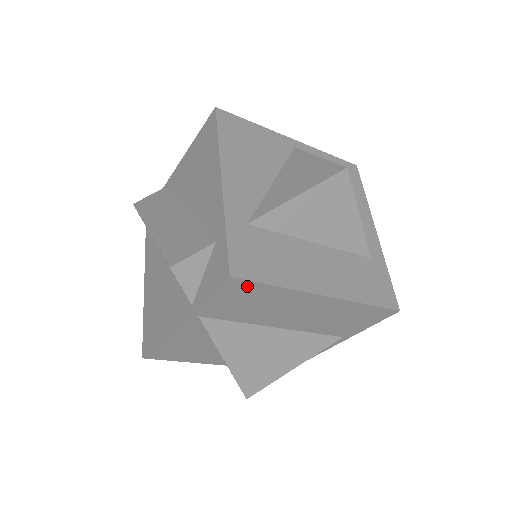
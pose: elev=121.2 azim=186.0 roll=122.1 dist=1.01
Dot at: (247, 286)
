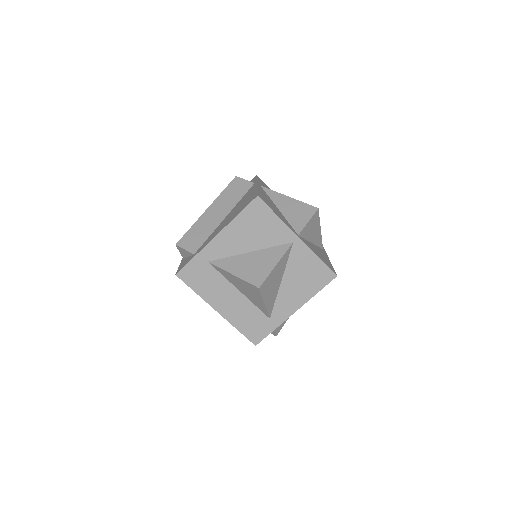
Dot at: (186, 281)
